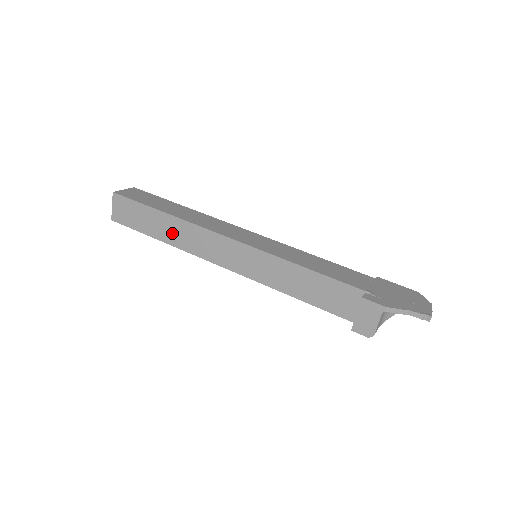
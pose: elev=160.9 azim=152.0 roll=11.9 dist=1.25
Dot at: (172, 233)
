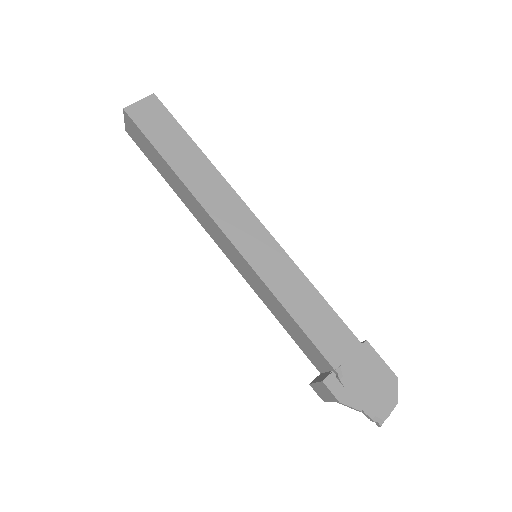
Dot at: (179, 189)
